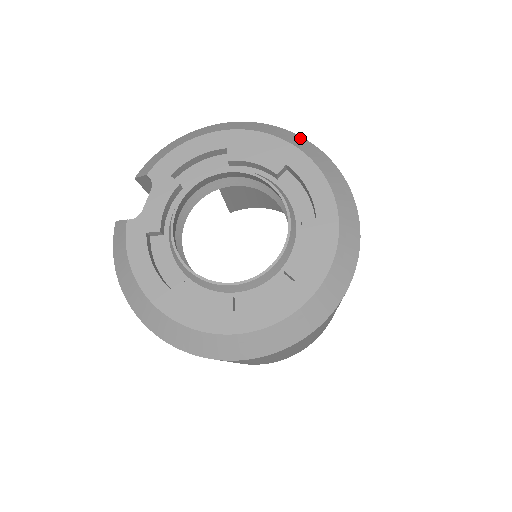
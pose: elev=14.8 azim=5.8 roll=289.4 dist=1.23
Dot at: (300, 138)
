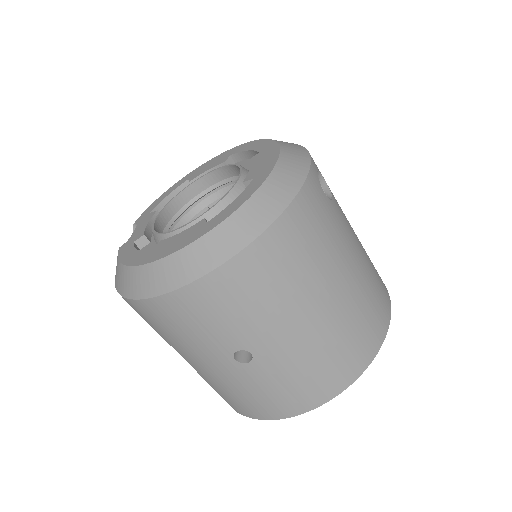
Dot at: occluded
